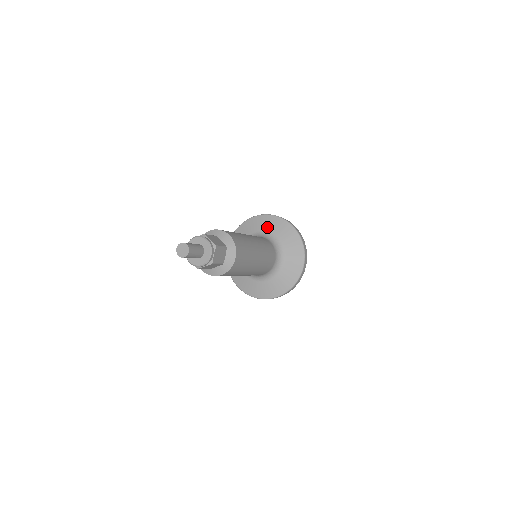
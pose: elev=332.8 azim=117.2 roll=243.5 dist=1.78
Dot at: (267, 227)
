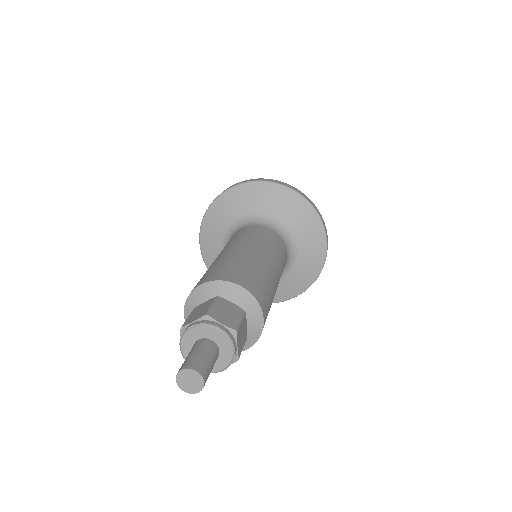
Dot at: (256, 203)
